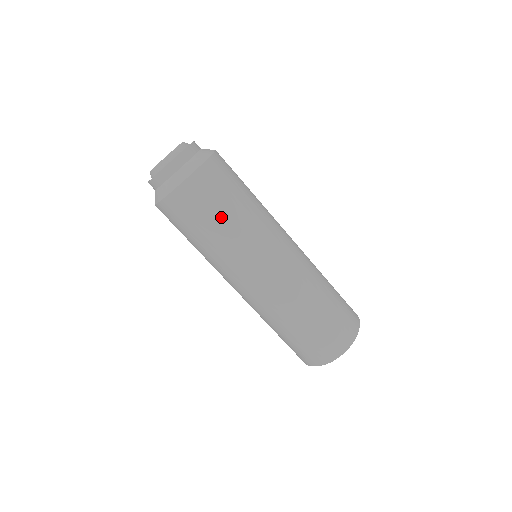
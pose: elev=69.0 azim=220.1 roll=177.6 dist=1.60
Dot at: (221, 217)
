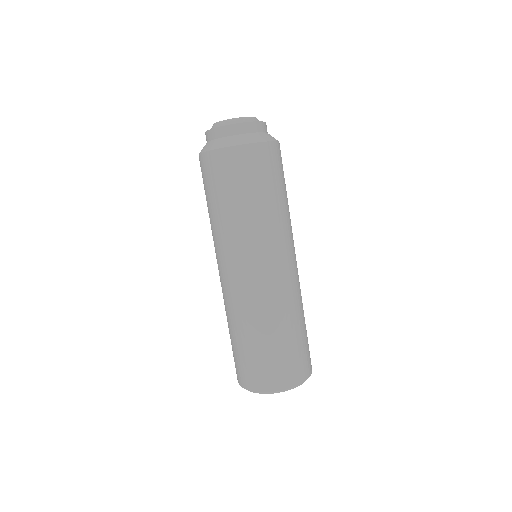
Dot at: (284, 190)
